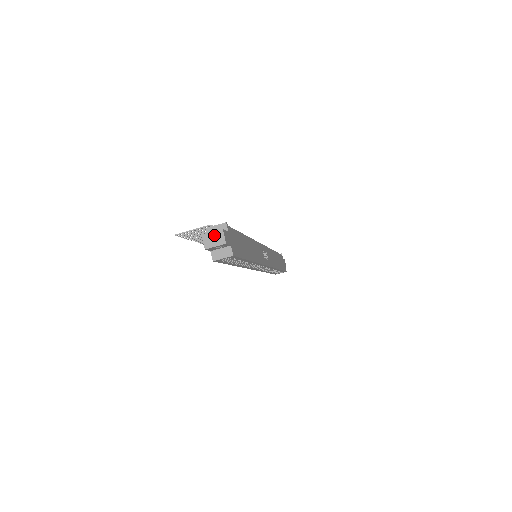
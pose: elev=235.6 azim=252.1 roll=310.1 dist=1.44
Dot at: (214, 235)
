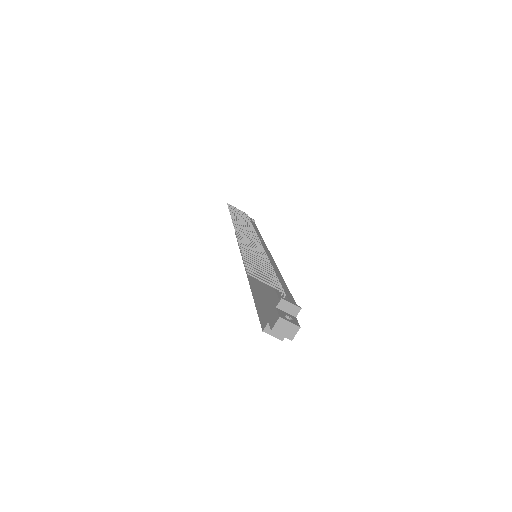
Dot at: (289, 326)
